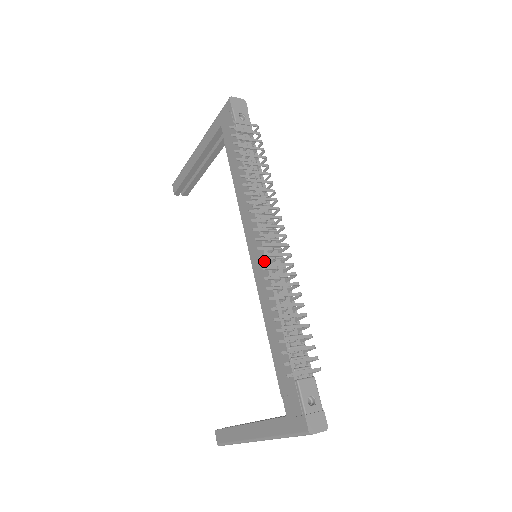
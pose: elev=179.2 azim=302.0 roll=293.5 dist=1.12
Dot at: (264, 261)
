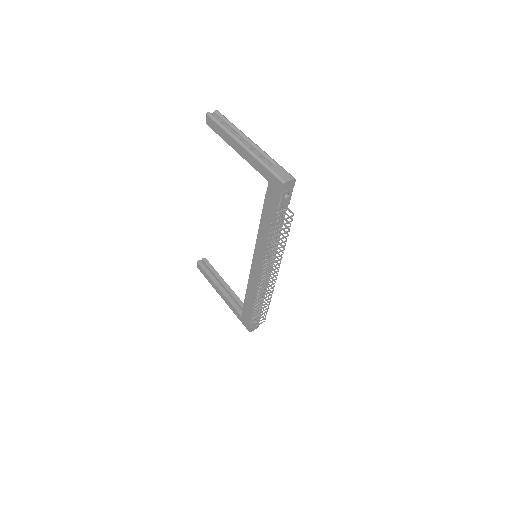
Dot at: (259, 276)
